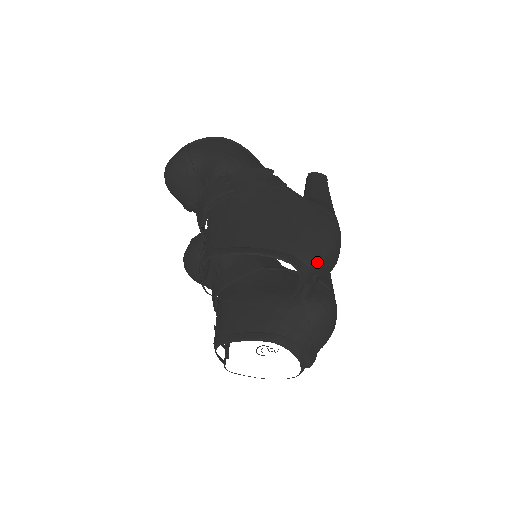
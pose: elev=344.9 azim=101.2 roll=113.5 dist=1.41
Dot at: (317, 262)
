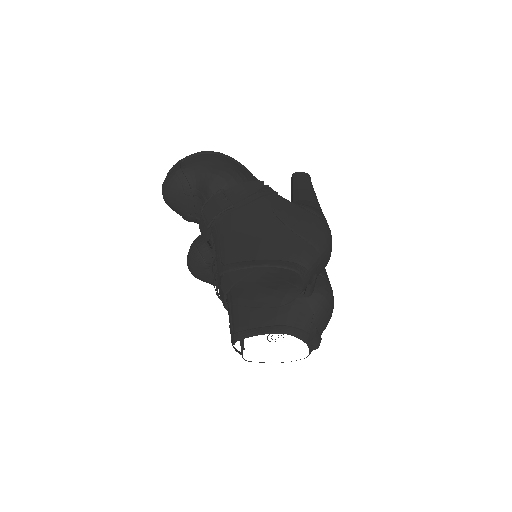
Dot at: (315, 264)
